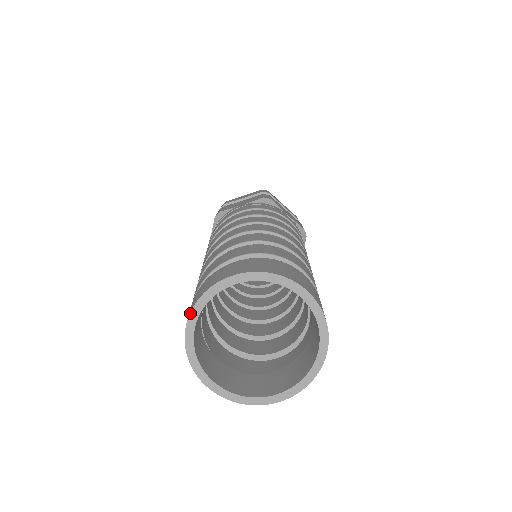
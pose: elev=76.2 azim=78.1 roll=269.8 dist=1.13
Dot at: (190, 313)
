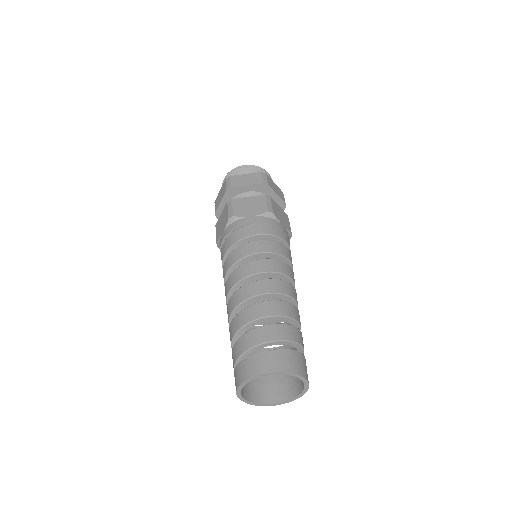
Dot at: (243, 382)
